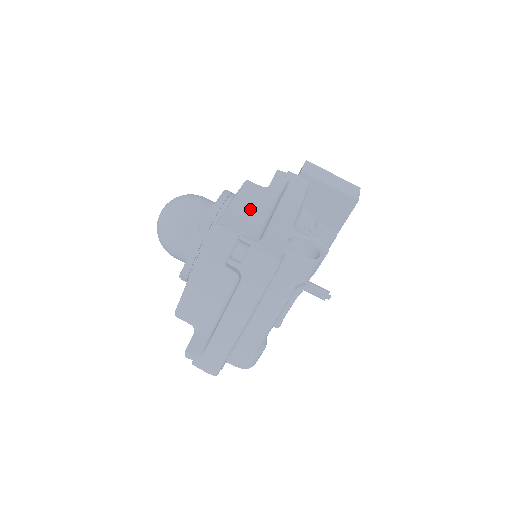
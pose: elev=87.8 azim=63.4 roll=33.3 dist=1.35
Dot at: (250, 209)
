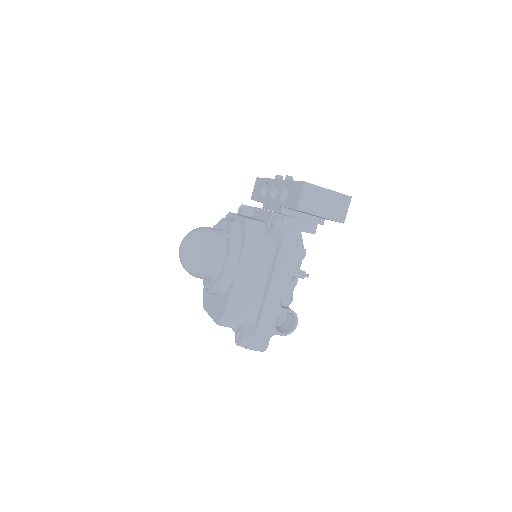
Dot at: (250, 281)
